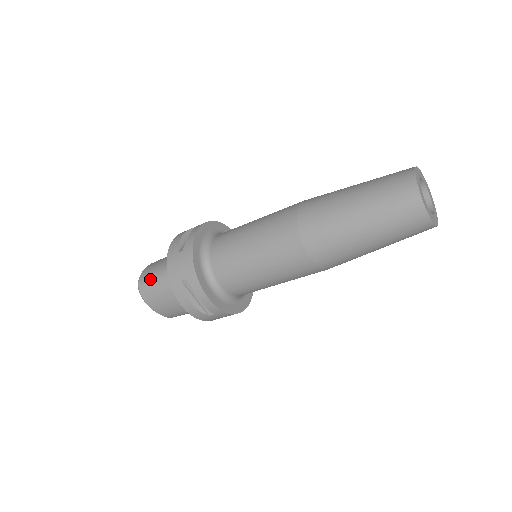
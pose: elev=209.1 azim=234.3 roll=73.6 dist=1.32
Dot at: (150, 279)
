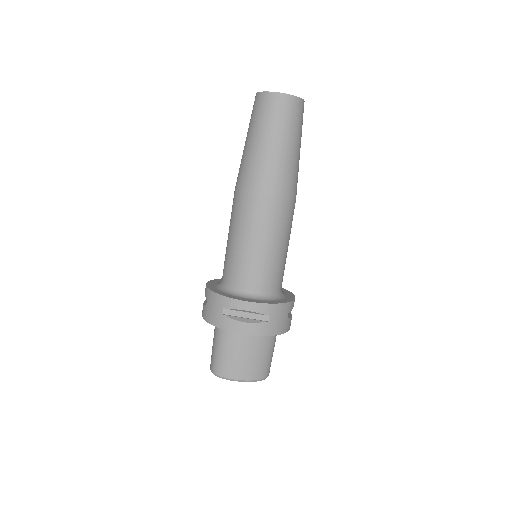
Dot at: (214, 356)
